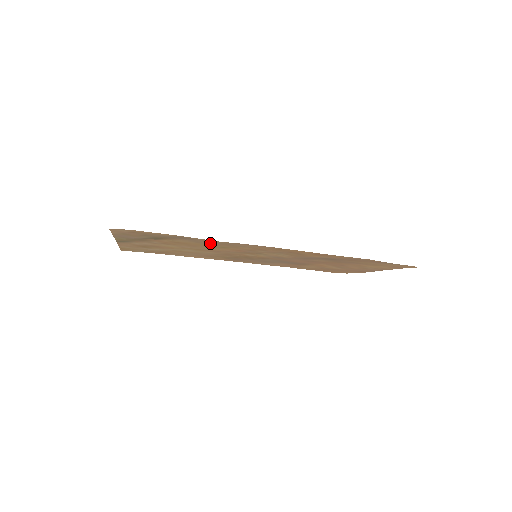
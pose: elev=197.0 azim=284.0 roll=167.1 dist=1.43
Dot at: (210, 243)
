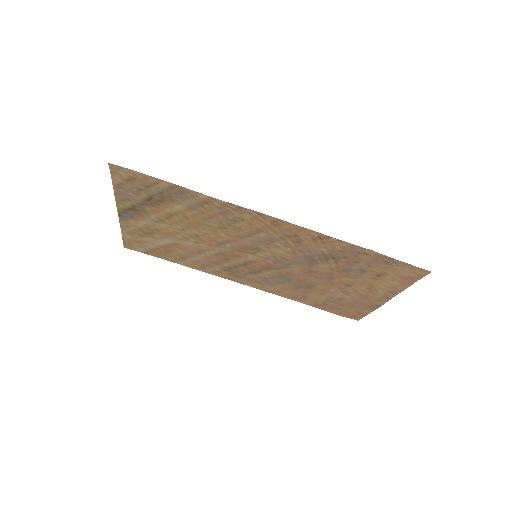
Dot at: (207, 210)
